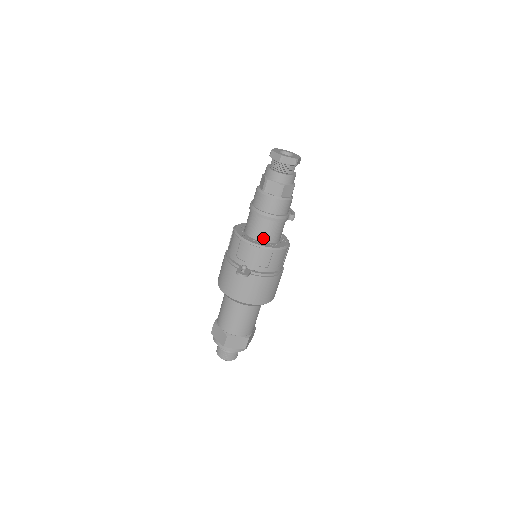
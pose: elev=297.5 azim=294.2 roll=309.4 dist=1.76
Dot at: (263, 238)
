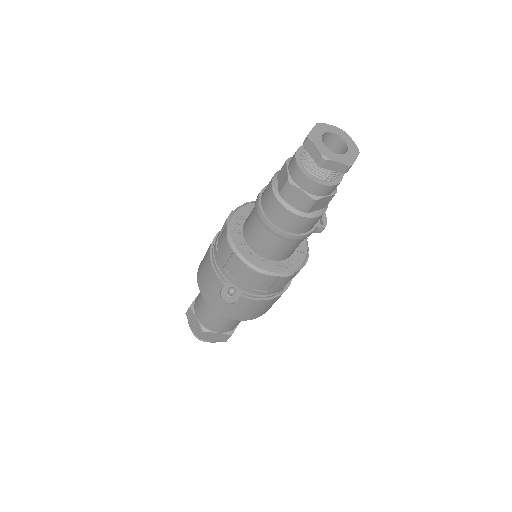
Dot at: (268, 254)
